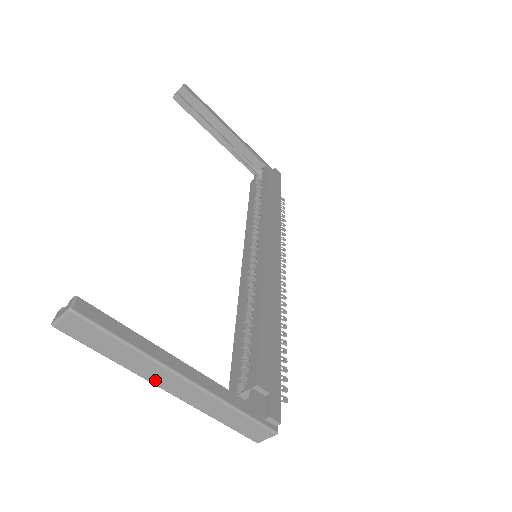
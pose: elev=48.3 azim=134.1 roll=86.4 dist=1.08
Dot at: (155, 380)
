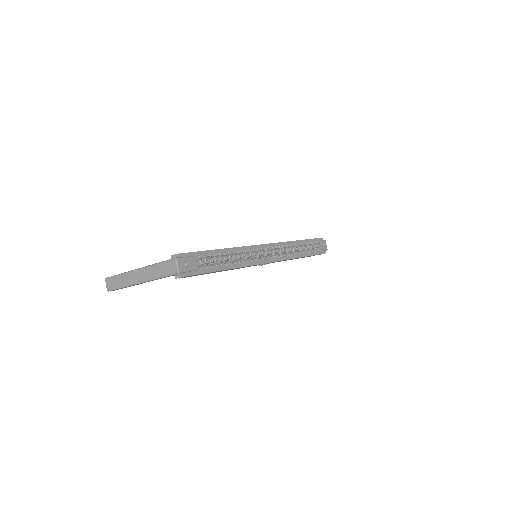
Dot at: (133, 281)
